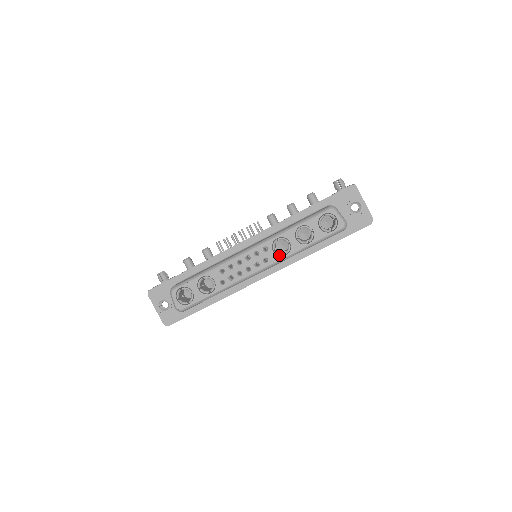
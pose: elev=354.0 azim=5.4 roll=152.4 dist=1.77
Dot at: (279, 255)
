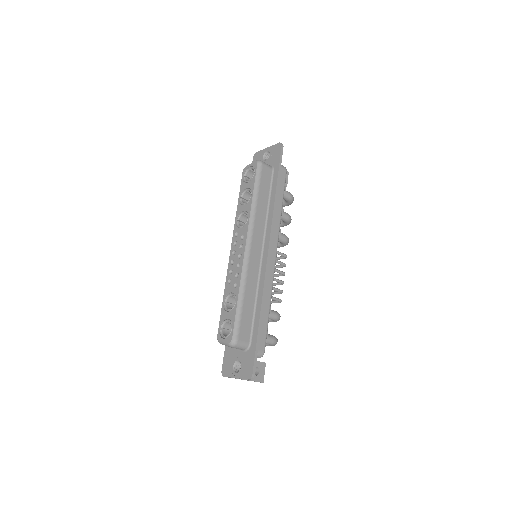
Dot at: occluded
